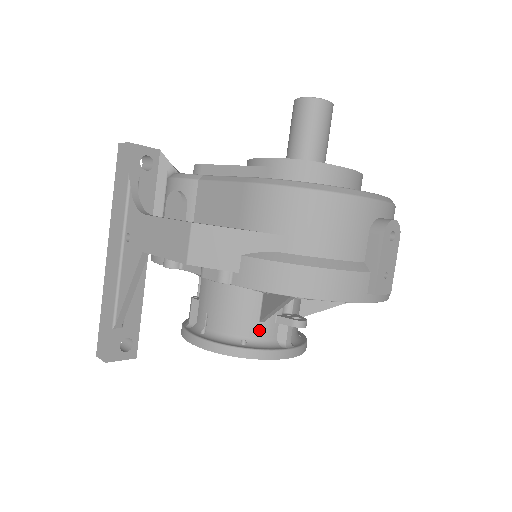
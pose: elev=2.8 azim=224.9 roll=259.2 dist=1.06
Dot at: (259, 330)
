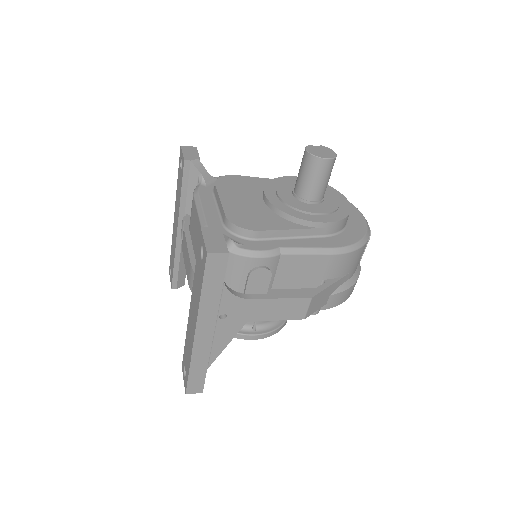
Dot at: occluded
